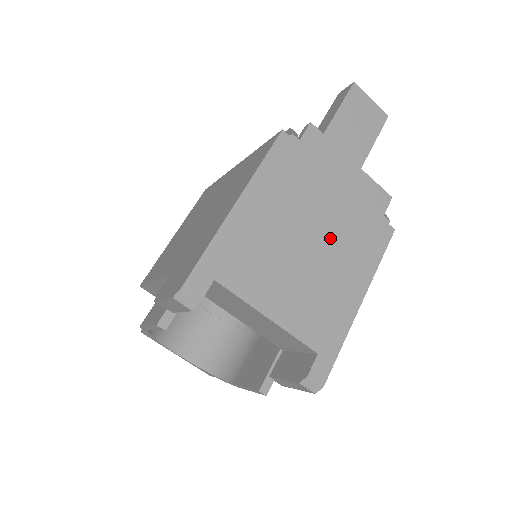
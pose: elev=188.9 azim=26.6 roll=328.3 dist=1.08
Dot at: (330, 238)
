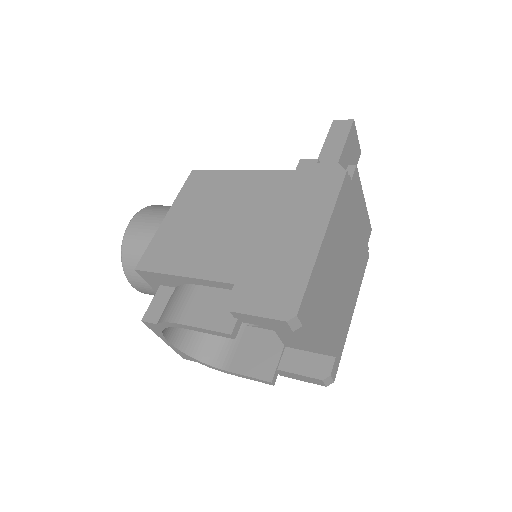
Dot at: (350, 264)
